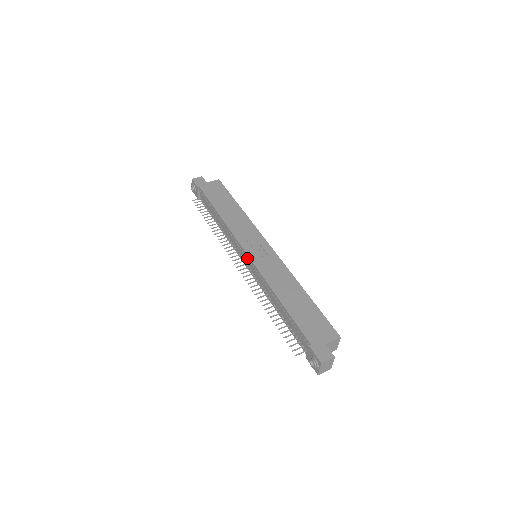
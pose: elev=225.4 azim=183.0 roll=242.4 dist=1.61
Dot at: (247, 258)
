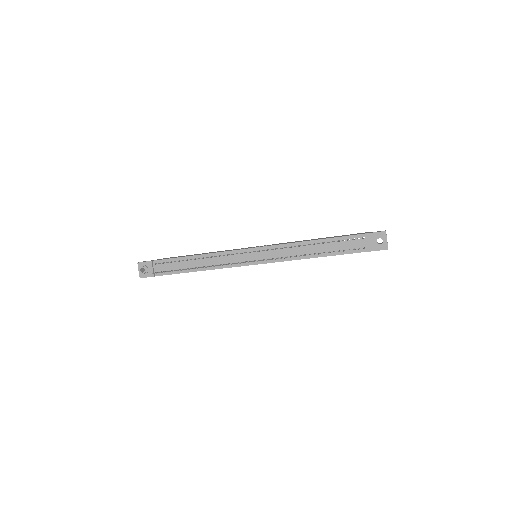
Dot at: occluded
